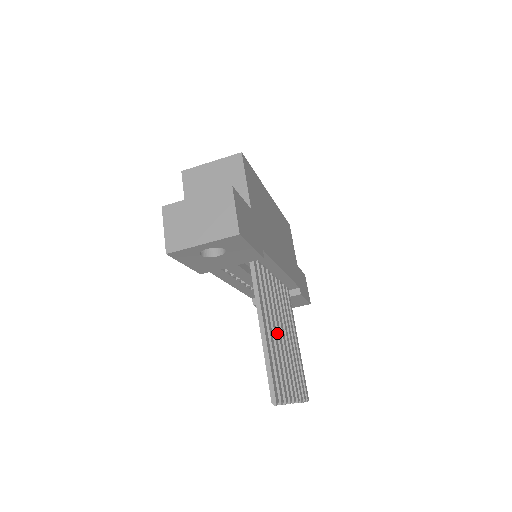
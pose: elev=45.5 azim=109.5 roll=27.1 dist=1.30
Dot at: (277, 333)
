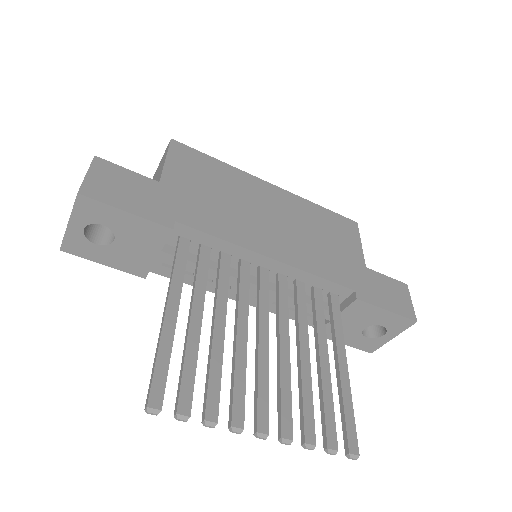
Dot at: (235, 332)
